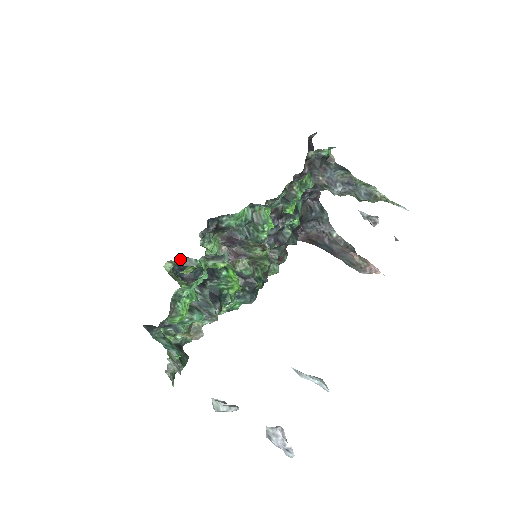
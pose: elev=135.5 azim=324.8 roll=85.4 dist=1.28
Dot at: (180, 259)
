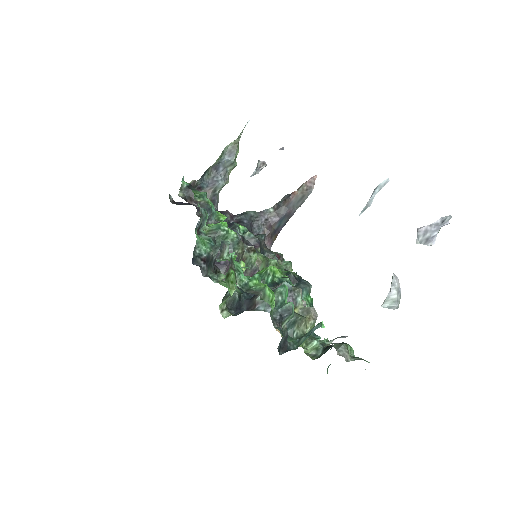
Dot at: occluded
